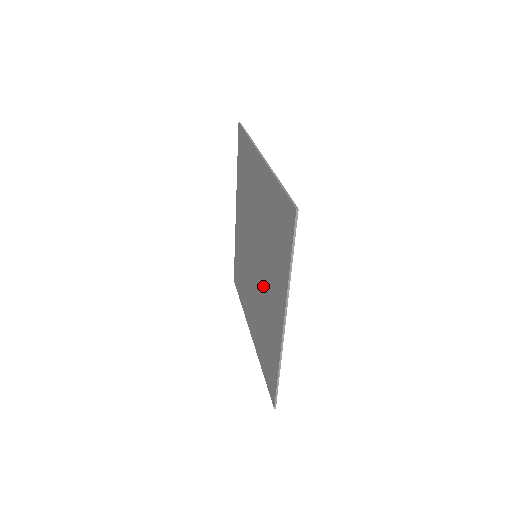
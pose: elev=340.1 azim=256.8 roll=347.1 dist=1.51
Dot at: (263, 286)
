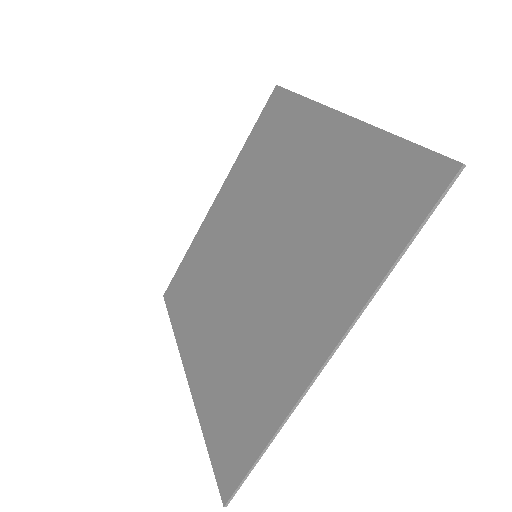
Dot at: (289, 213)
